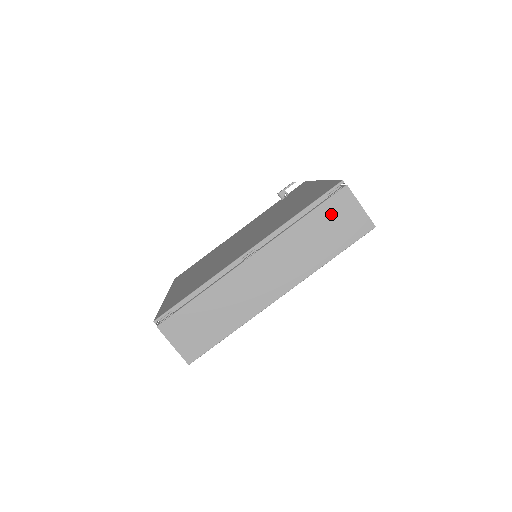
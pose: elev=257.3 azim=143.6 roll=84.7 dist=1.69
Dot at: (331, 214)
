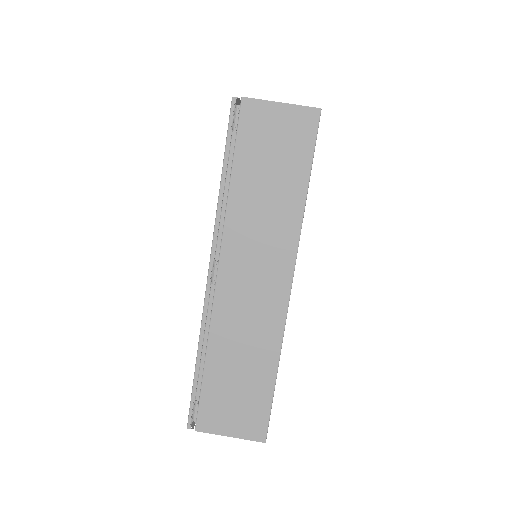
Dot at: (256, 146)
